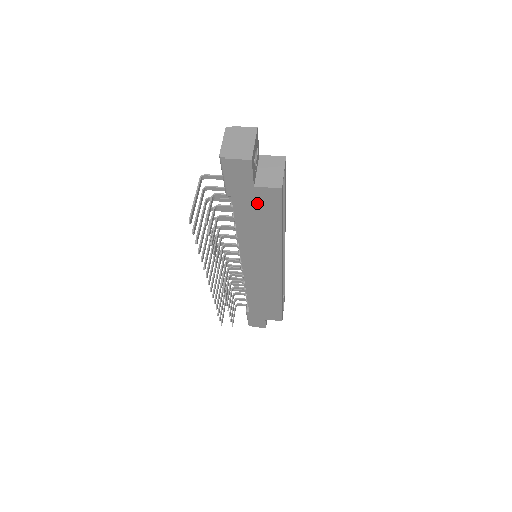
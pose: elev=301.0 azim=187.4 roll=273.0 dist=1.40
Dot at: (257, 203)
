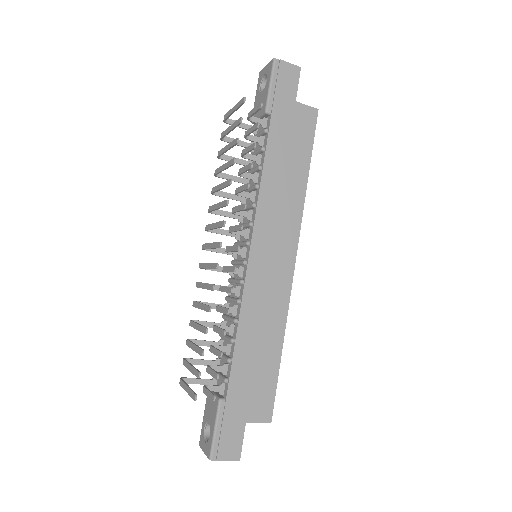
Dot at: (293, 126)
